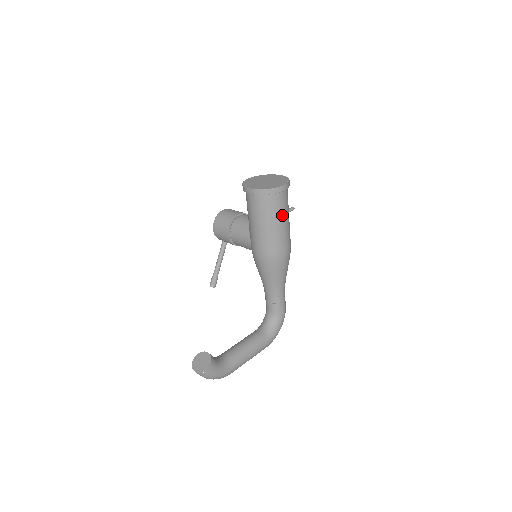
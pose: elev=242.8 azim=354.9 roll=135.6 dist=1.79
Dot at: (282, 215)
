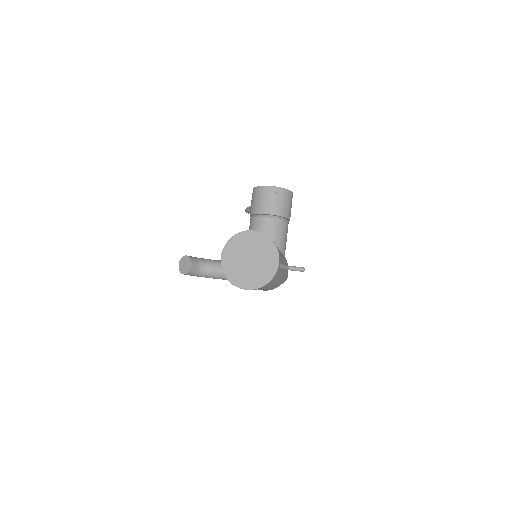
Dot at: occluded
